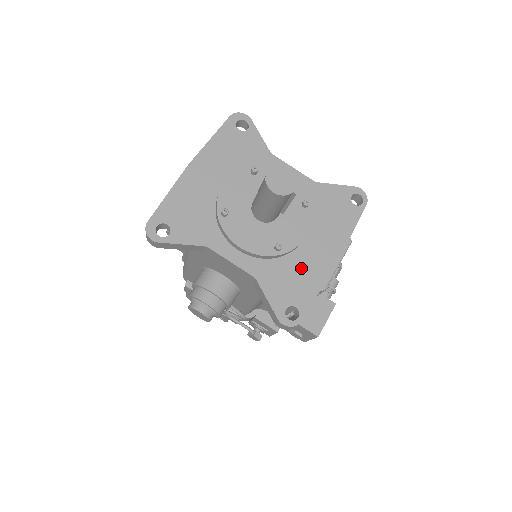
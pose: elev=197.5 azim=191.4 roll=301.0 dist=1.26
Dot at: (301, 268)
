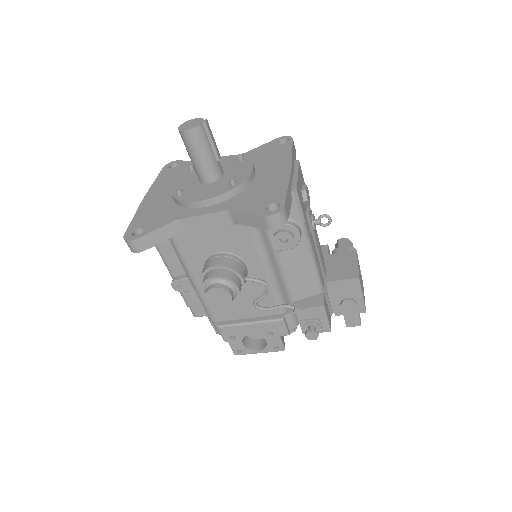
Dot at: (263, 186)
